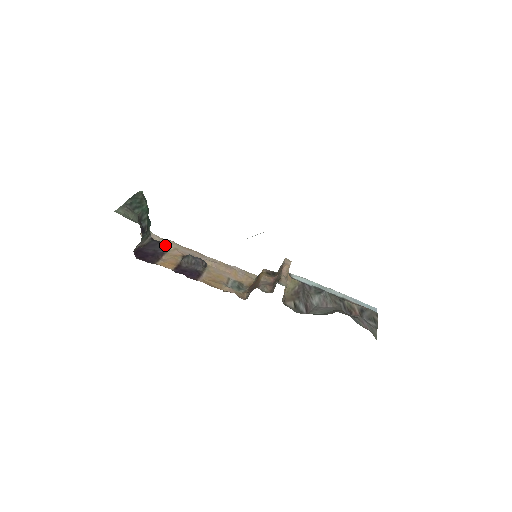
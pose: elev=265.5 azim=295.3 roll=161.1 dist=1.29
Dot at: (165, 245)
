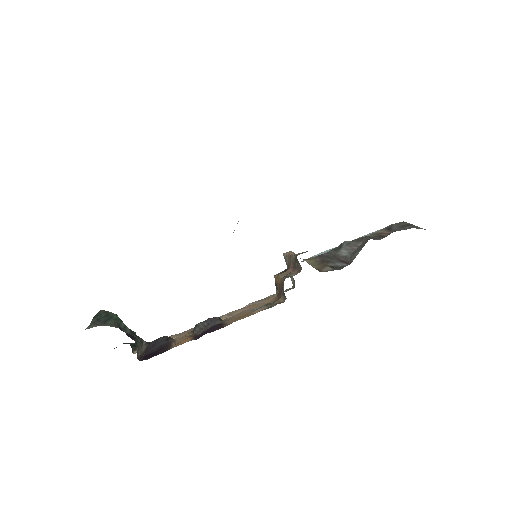
Dot at: (165, 336)
